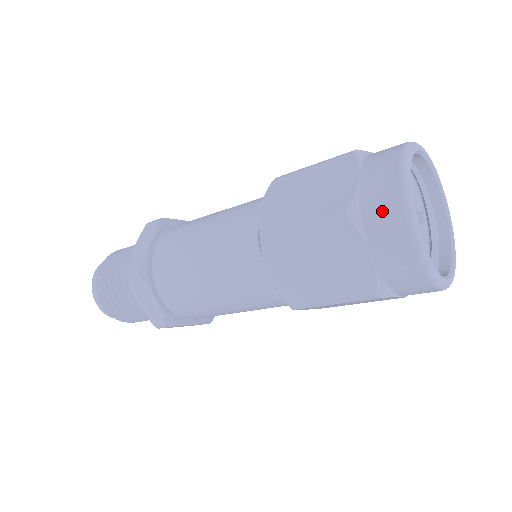
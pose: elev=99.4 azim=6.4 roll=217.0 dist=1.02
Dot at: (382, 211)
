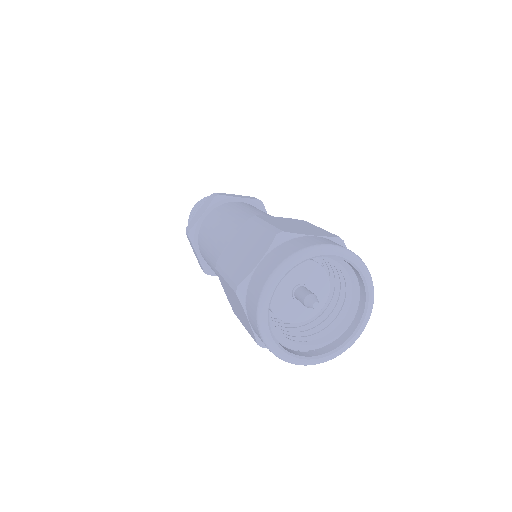
Dot at: occluded
